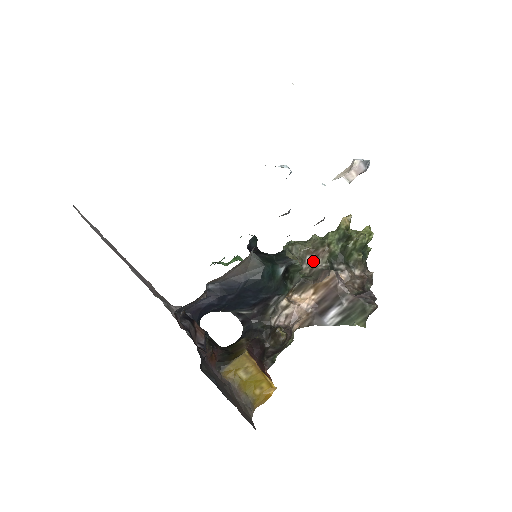
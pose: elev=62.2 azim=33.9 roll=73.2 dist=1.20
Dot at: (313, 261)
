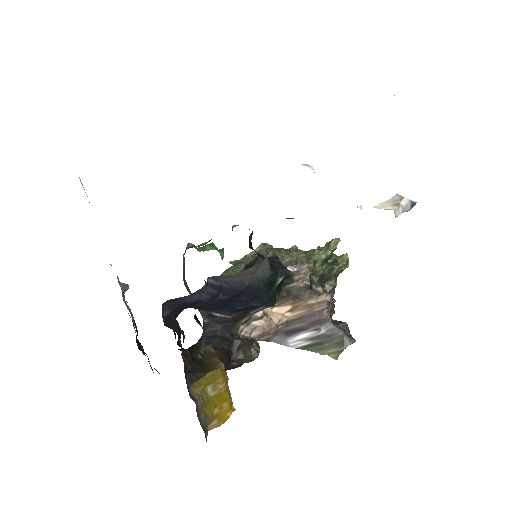
Dot at: occluded
